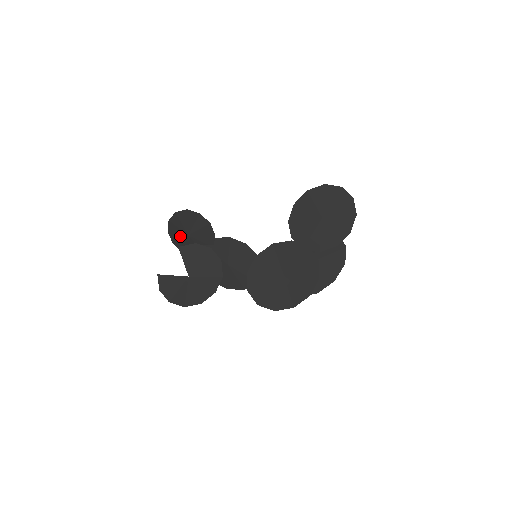
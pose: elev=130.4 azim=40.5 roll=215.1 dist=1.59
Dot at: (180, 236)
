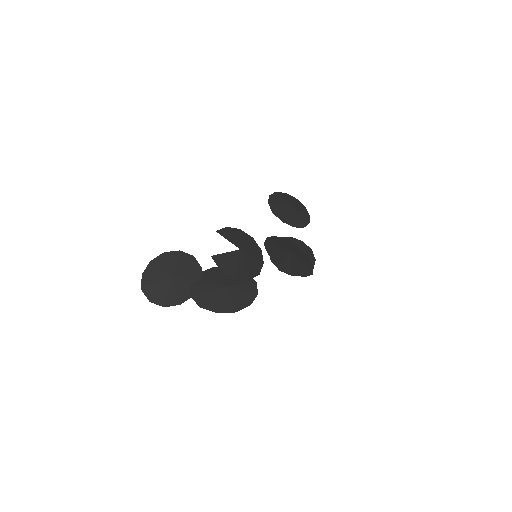
Dot at: (161, 285)
